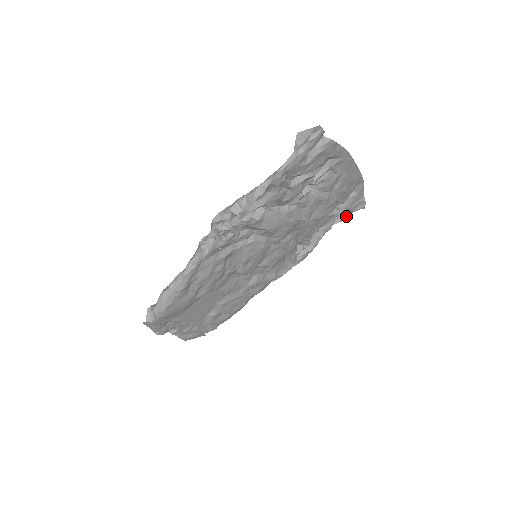
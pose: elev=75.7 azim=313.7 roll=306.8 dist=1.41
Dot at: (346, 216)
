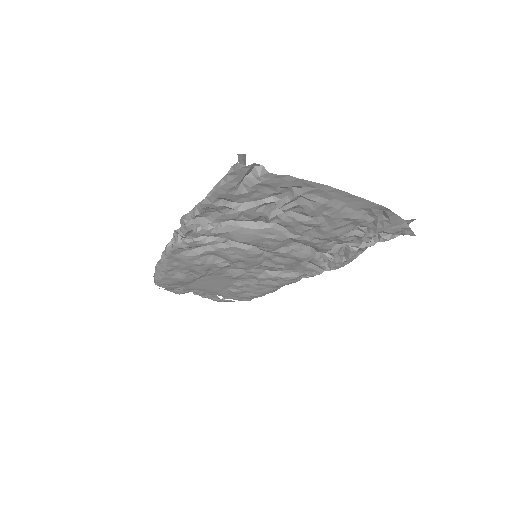
Dot at: (390, 237)
